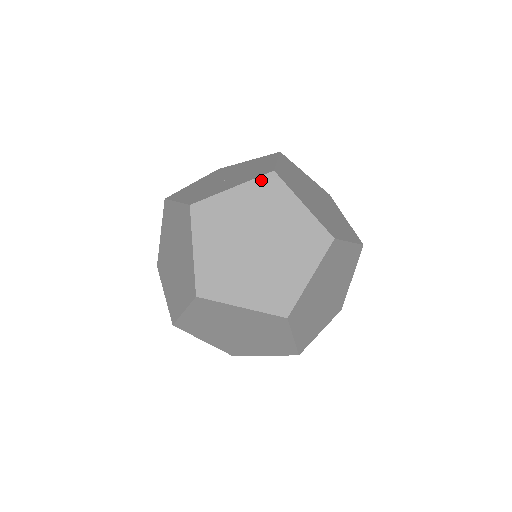
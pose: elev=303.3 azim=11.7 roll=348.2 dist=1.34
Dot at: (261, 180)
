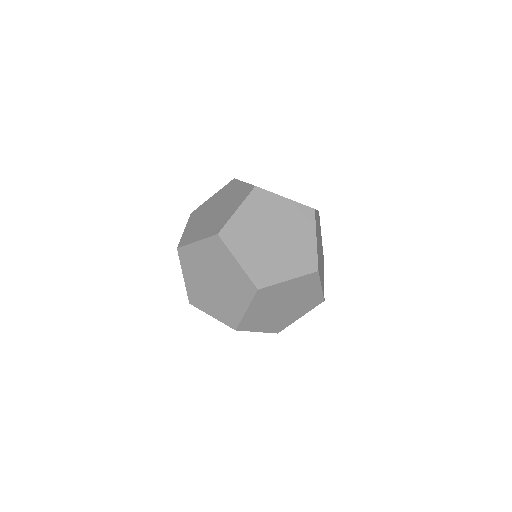
Dot at: (211, 239)
